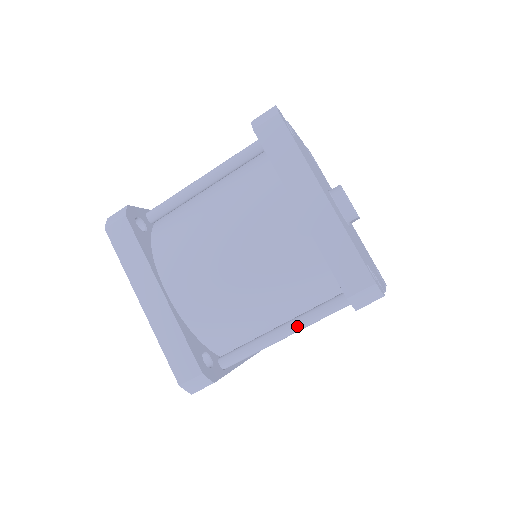
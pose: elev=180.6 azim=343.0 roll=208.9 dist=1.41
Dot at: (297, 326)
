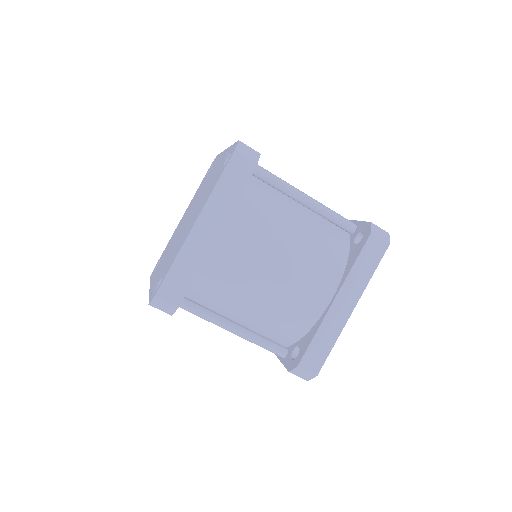
Dot at: (244, 335)
